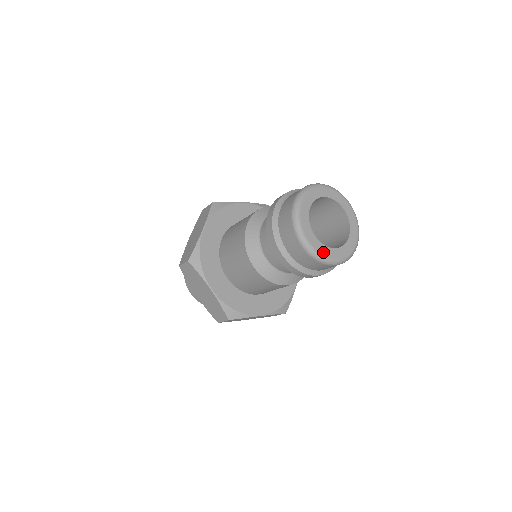
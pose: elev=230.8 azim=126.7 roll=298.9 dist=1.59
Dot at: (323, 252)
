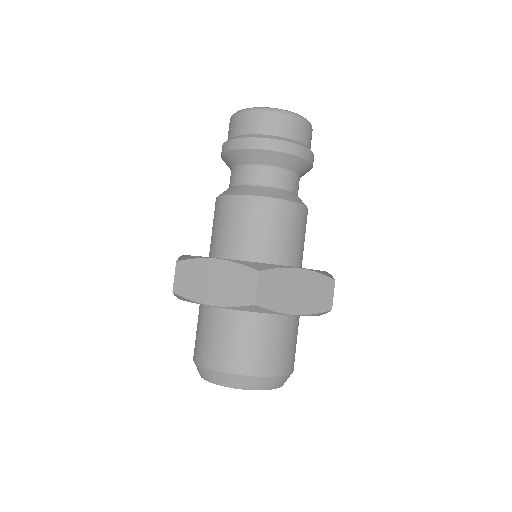
Dot at: occluded
